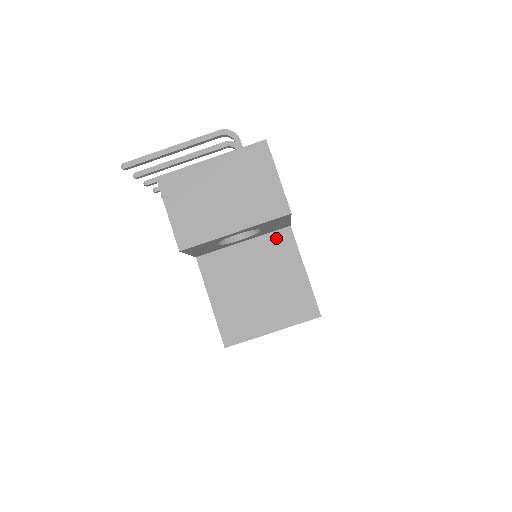
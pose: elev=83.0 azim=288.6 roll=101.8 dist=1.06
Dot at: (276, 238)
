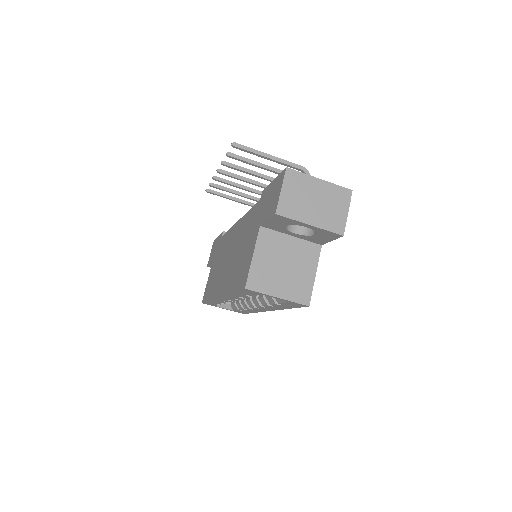
Dot at: (310, 246)
